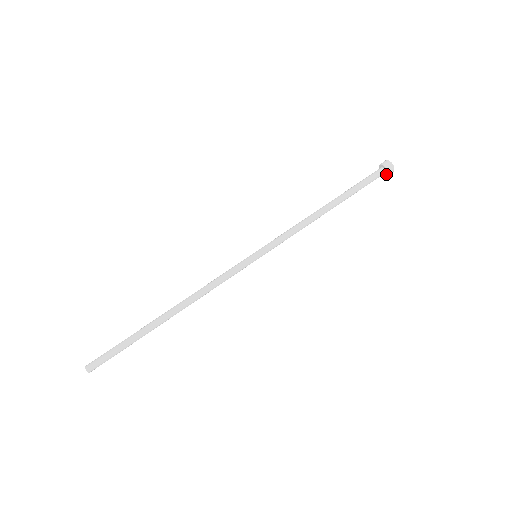
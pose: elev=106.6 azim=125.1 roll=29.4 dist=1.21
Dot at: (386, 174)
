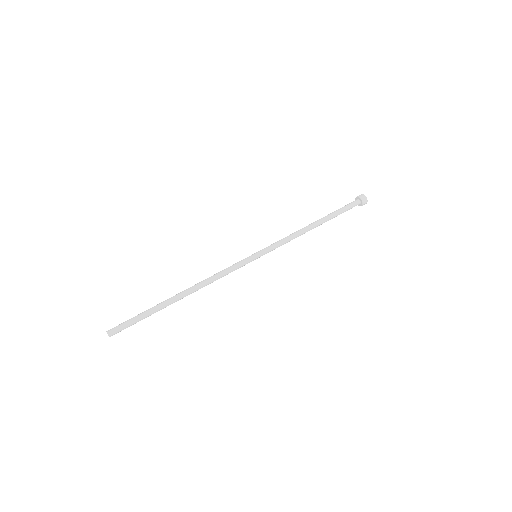
Dot at: (361, 202)
